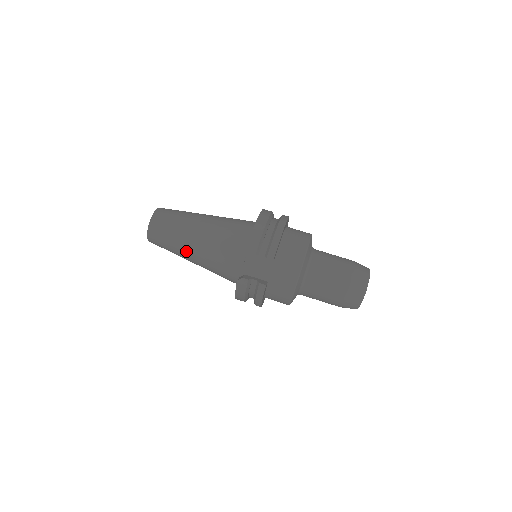
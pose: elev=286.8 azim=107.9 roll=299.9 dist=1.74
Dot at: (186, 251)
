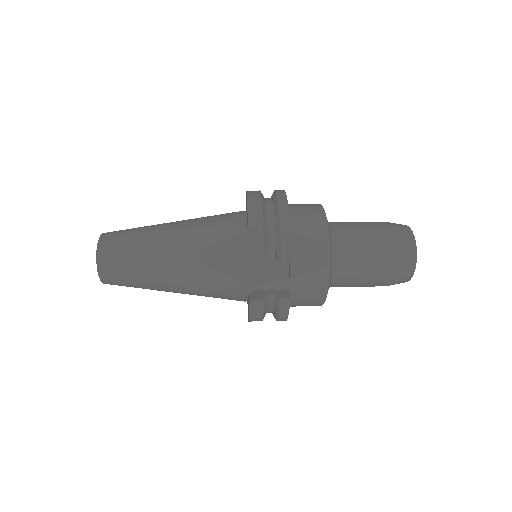
Dot at: (162, 283)
